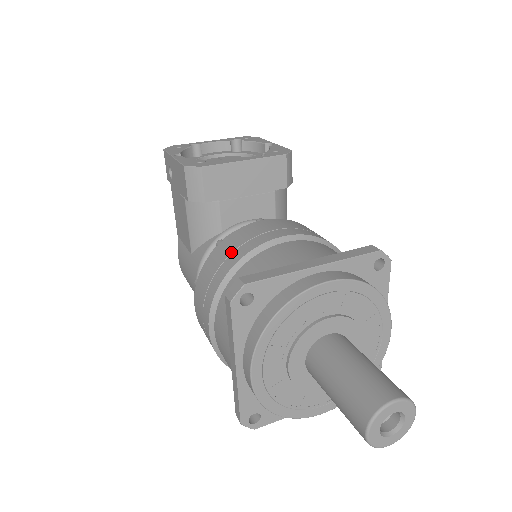
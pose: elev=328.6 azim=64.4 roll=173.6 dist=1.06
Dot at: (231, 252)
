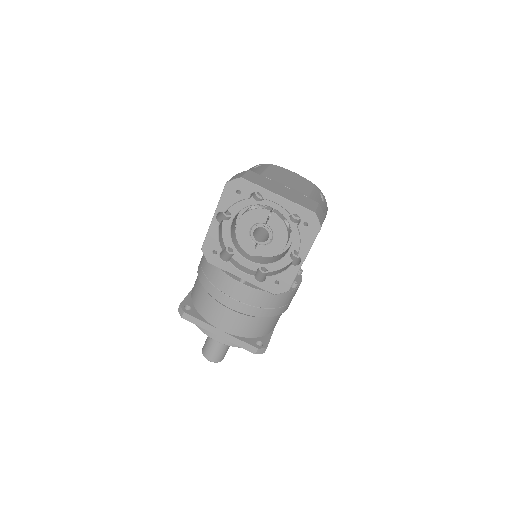
Dot at: (210, 280)
